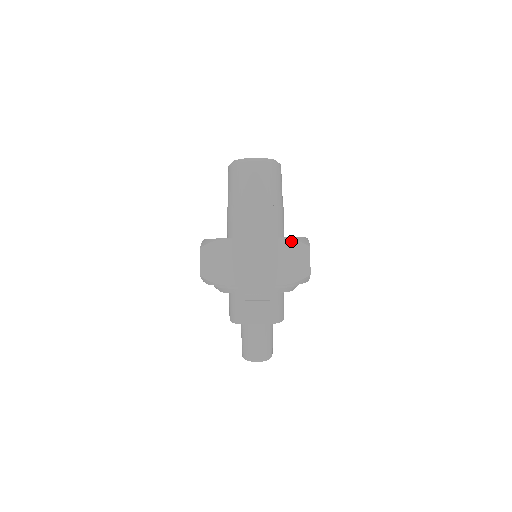
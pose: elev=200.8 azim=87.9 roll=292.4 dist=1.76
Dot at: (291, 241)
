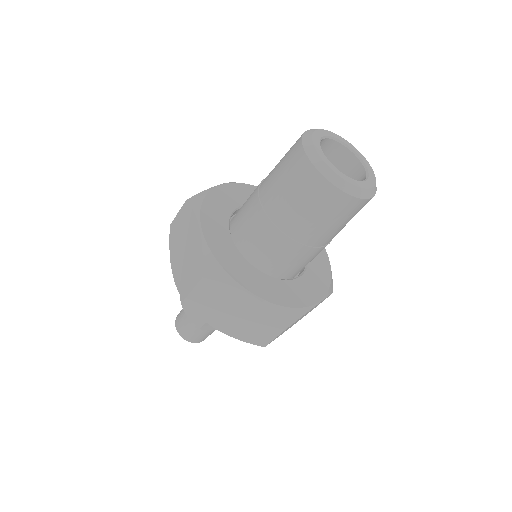
Dot at: occluded
